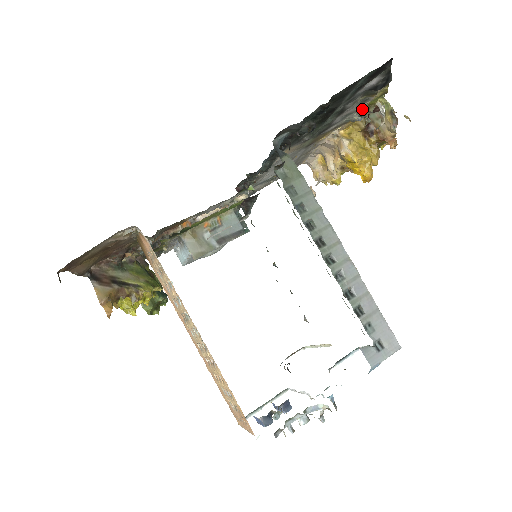
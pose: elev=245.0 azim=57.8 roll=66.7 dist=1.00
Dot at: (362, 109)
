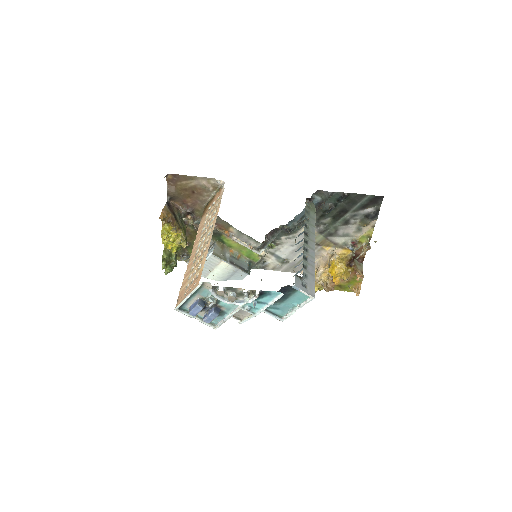
Dot at: (355, 240)
